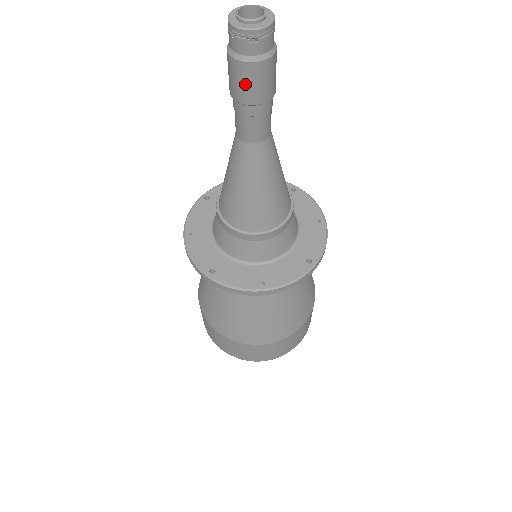
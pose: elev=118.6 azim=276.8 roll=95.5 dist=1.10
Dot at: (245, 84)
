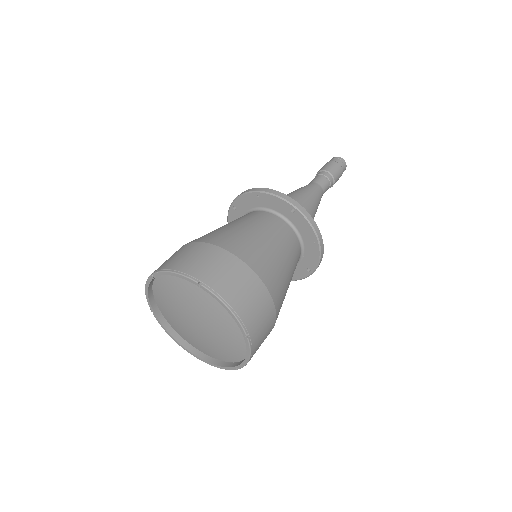
Dot at: (324, 166)
